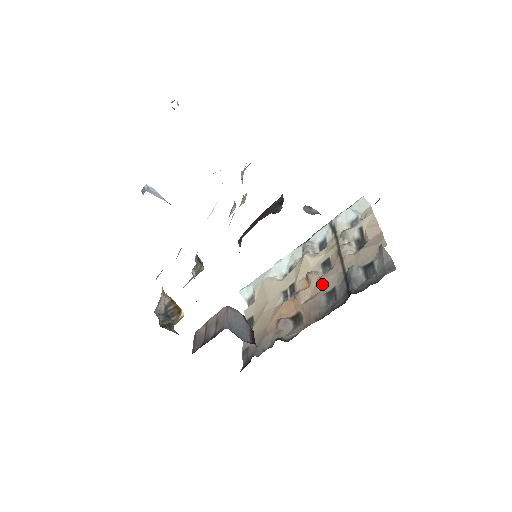
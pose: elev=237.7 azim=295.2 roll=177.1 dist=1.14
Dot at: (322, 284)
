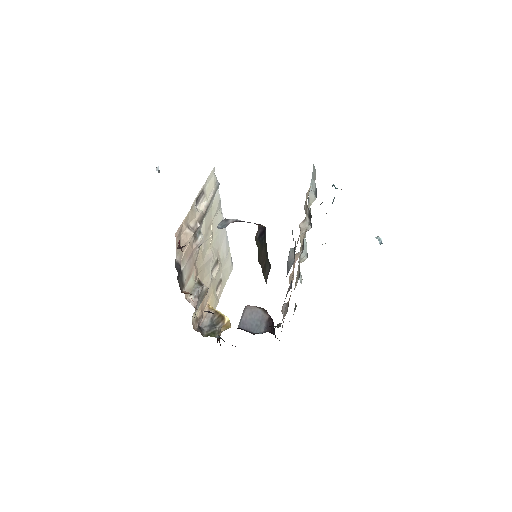
Dot at: occluded
